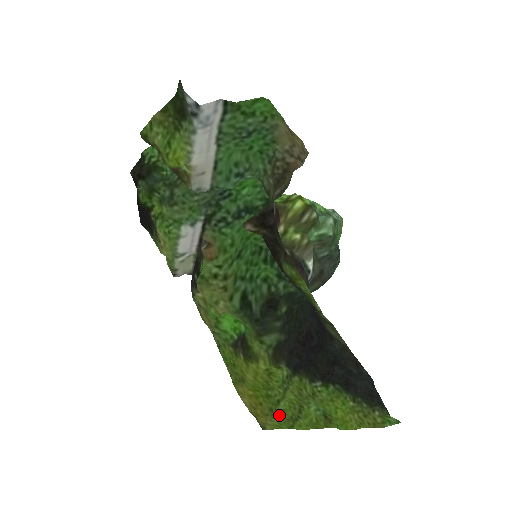
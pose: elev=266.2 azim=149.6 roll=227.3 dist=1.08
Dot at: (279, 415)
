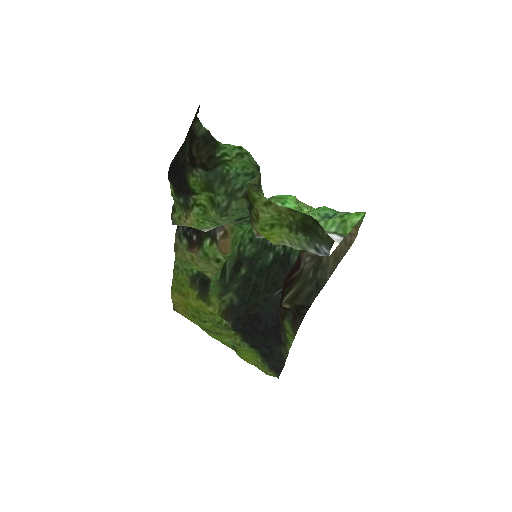
Dot at: (198, 322)
